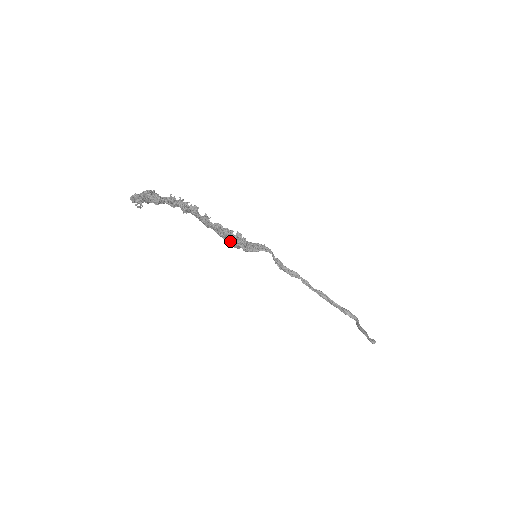
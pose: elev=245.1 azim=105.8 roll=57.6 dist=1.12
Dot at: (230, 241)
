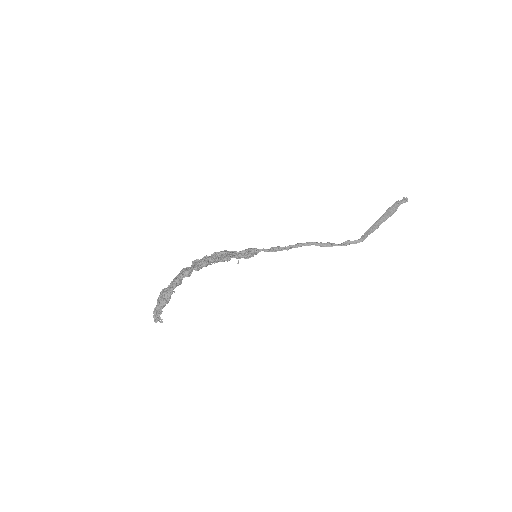
Dot at: (233, 257)
